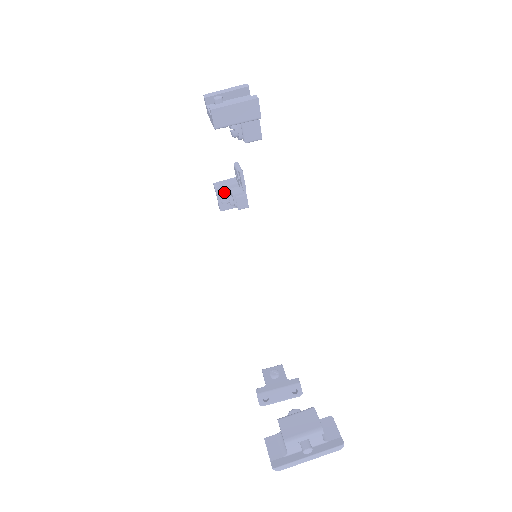
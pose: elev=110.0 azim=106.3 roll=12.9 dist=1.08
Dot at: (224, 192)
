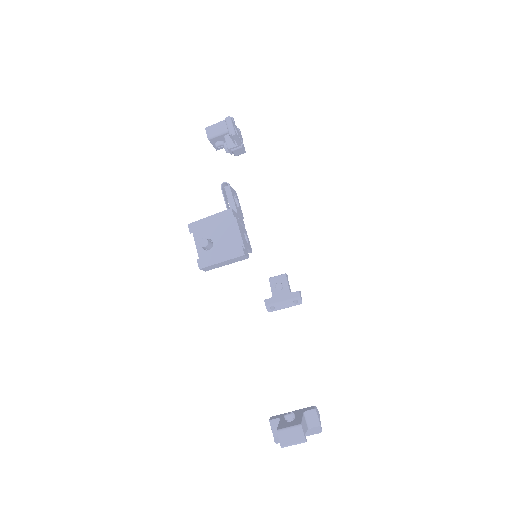
Dot at: (218, 139)
